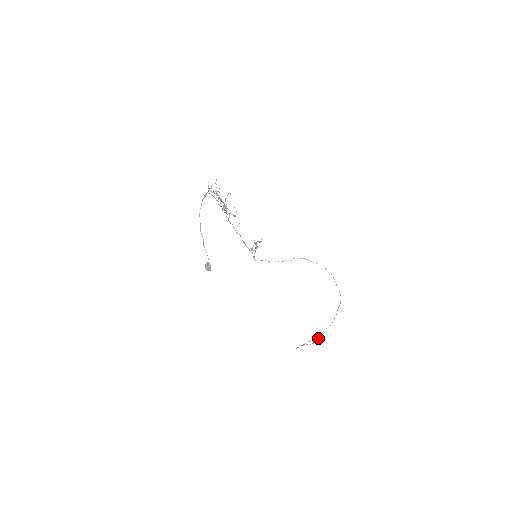
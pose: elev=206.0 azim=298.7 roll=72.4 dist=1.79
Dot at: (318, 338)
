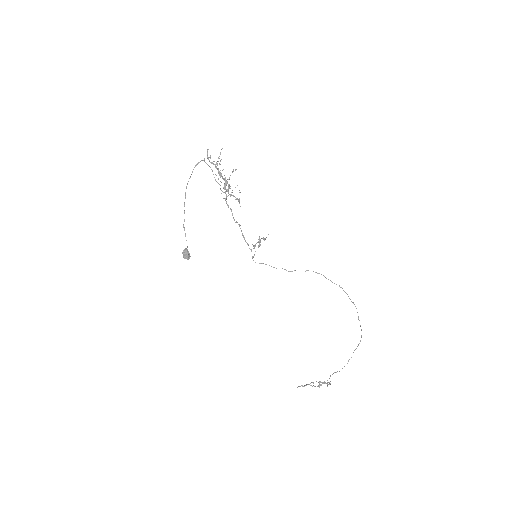
Dot at: (324, 382)
